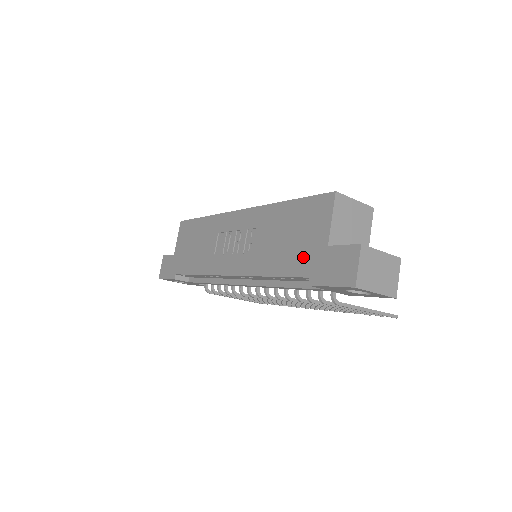
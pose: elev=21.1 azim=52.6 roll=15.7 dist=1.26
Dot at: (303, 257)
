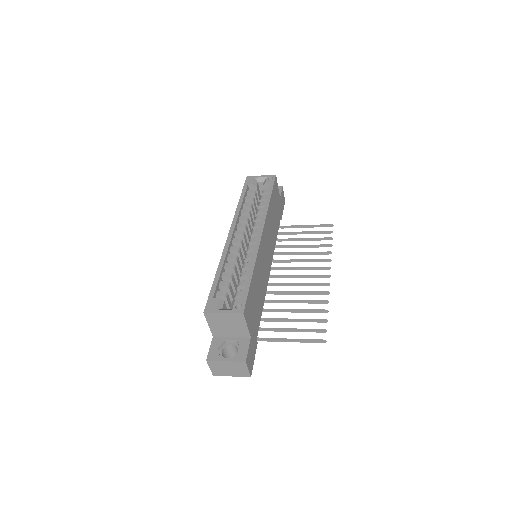
Dot at: occluded
